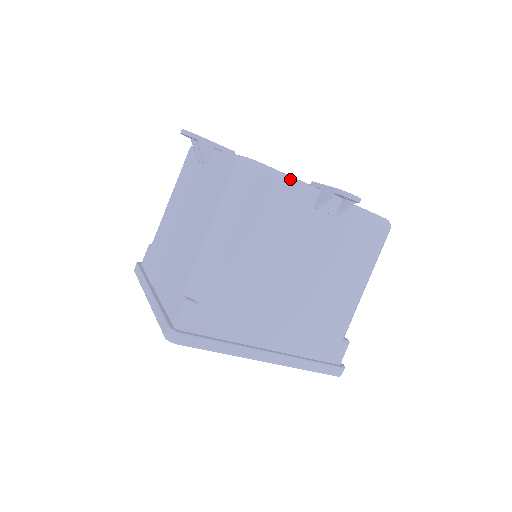
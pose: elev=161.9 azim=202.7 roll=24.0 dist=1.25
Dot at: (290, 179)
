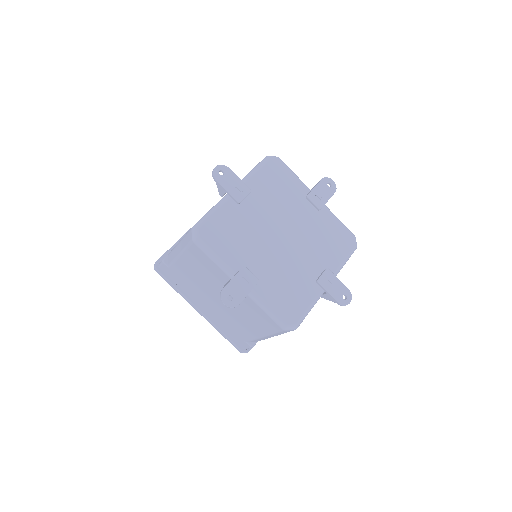
Dot at: (215, 259)
